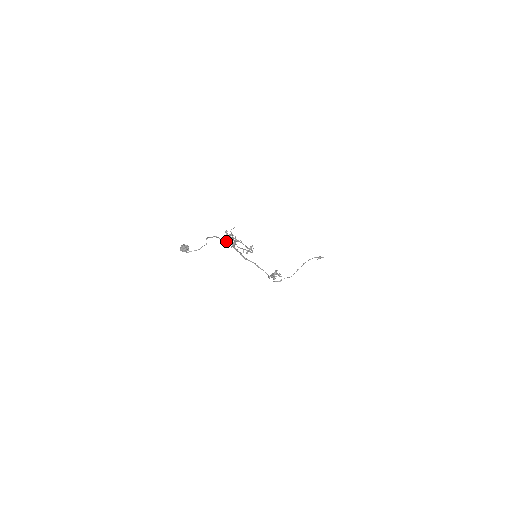
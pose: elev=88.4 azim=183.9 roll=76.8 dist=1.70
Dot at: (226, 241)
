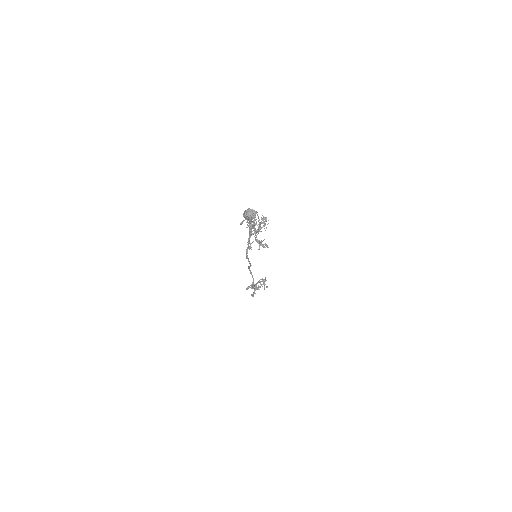
Dot at: (253, 225)
